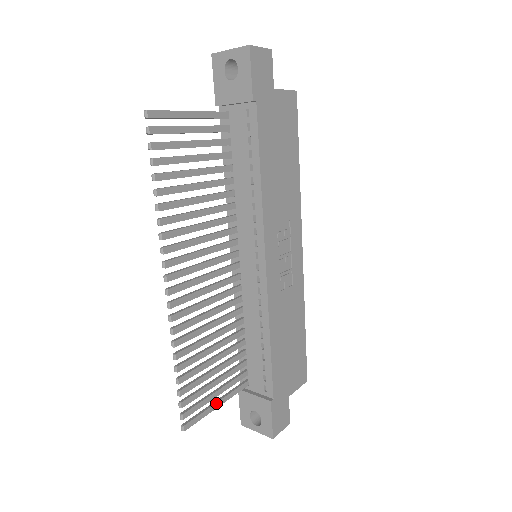
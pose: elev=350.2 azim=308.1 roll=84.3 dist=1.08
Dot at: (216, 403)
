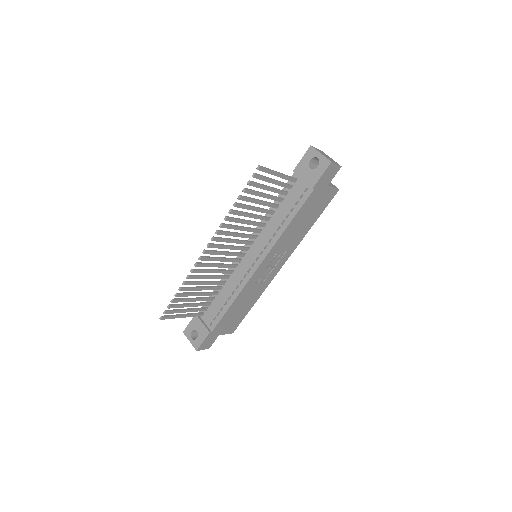
Dot at: (183, 315)
